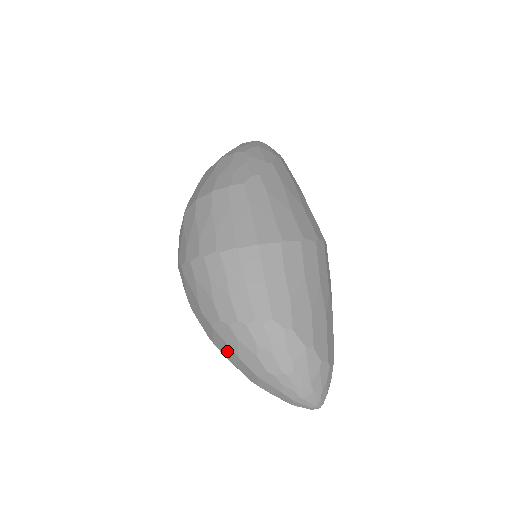
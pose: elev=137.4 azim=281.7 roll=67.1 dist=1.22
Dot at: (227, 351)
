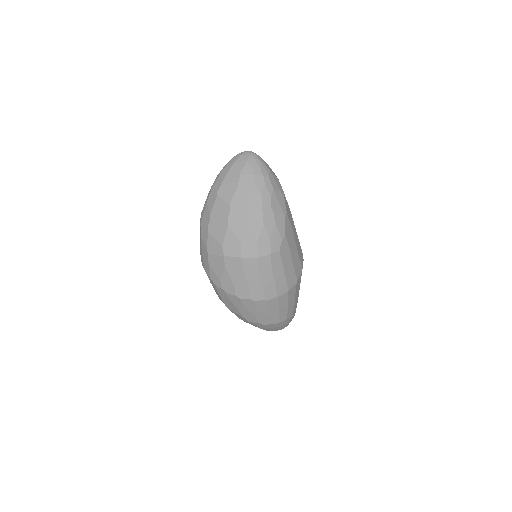
Dot at: (251, 324)
